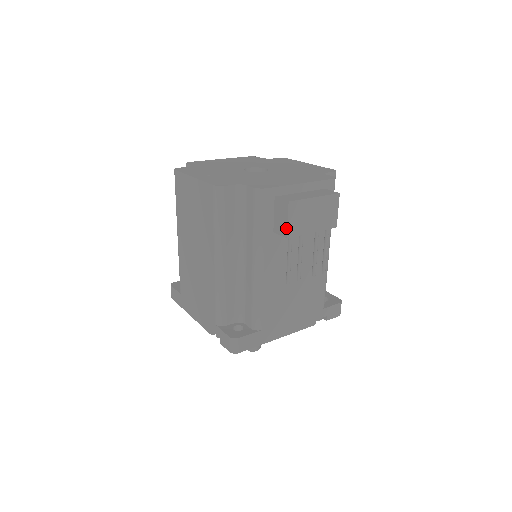
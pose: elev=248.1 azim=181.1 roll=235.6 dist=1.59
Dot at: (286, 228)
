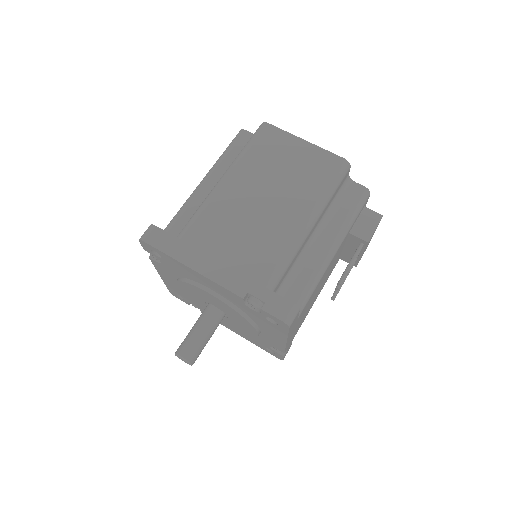
Dot at: (371, 234)
